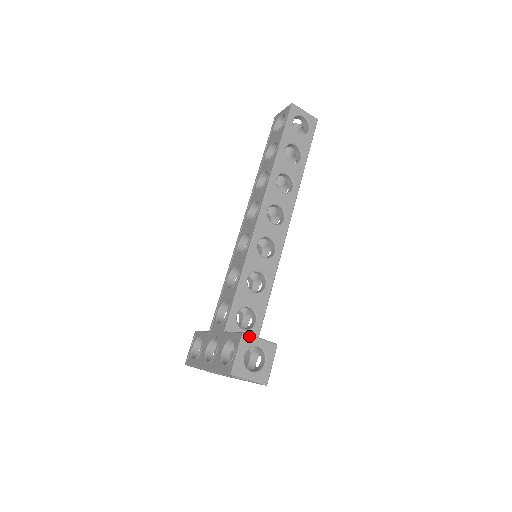
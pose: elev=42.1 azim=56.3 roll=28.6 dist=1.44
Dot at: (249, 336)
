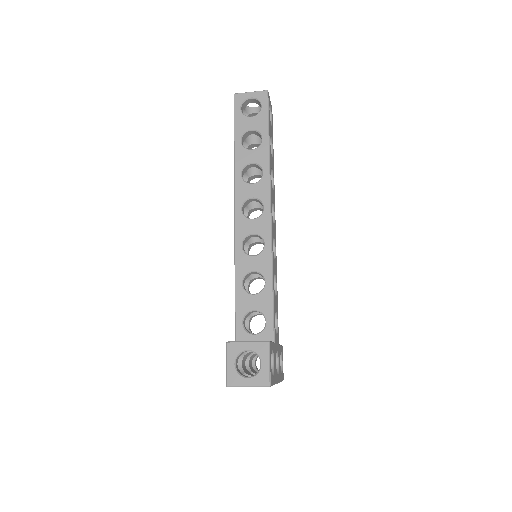
Dot at: (234, 343)
